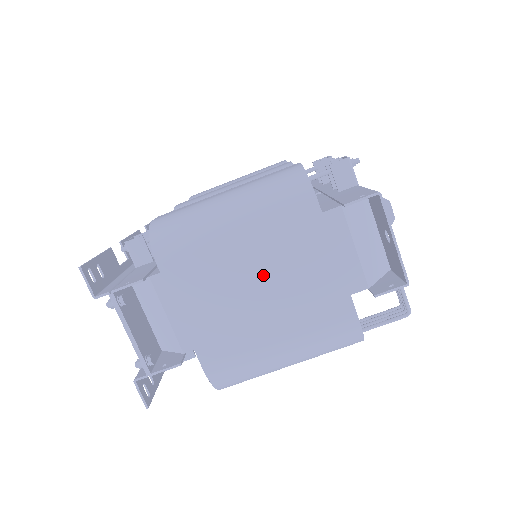
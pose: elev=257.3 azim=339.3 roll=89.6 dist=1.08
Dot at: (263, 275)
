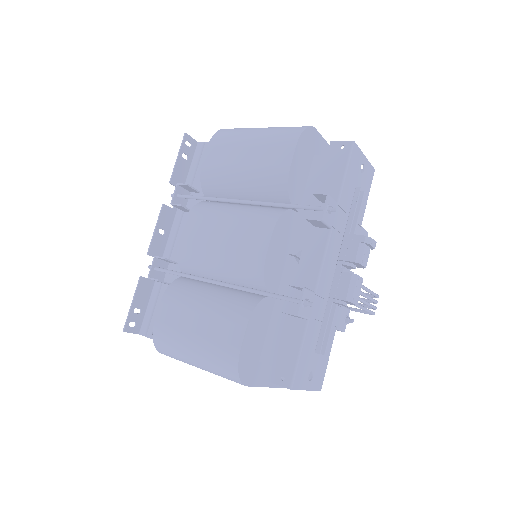
Dot at: occluded
